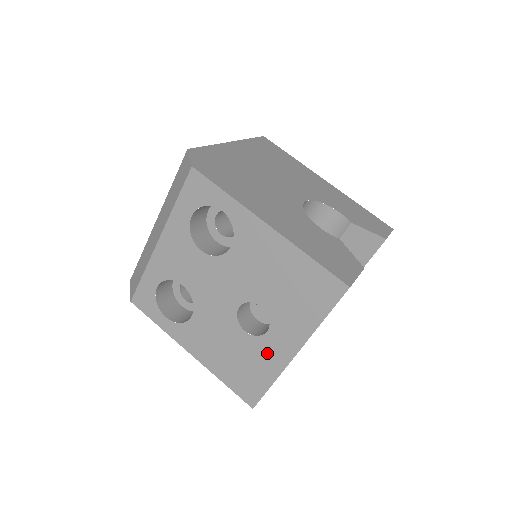
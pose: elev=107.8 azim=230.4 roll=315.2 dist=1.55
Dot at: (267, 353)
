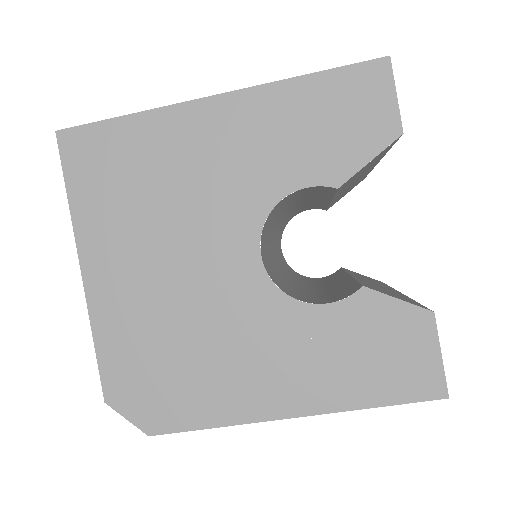
Dot at: occluded
